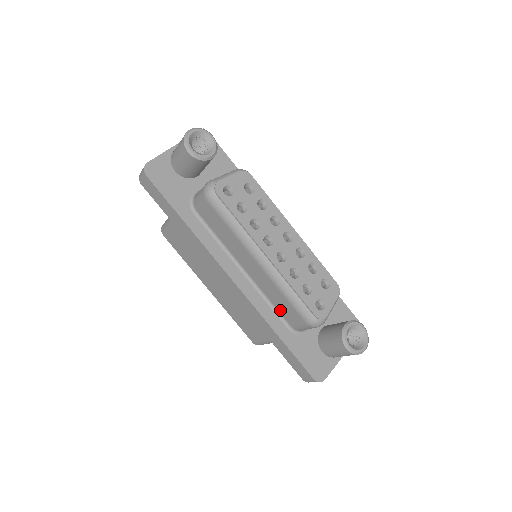
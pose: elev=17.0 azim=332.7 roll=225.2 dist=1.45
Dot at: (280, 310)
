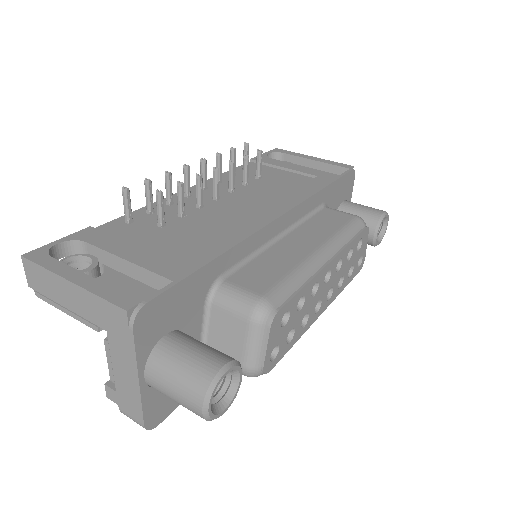
Dot at: occluded
